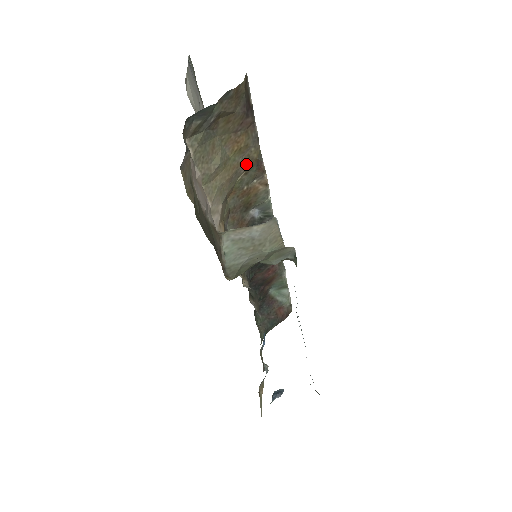
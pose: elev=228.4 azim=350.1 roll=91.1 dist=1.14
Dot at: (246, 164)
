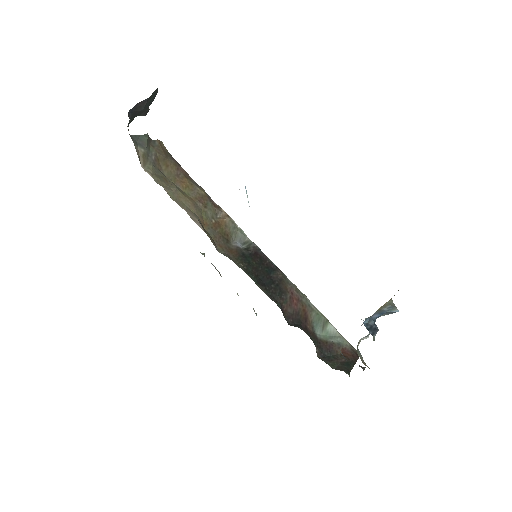
Dot at: (201, 200)
